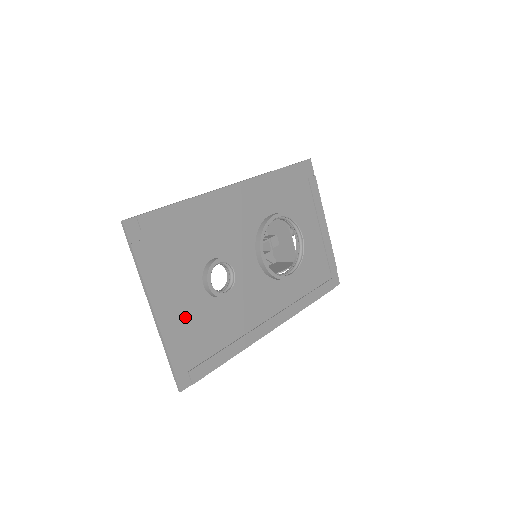
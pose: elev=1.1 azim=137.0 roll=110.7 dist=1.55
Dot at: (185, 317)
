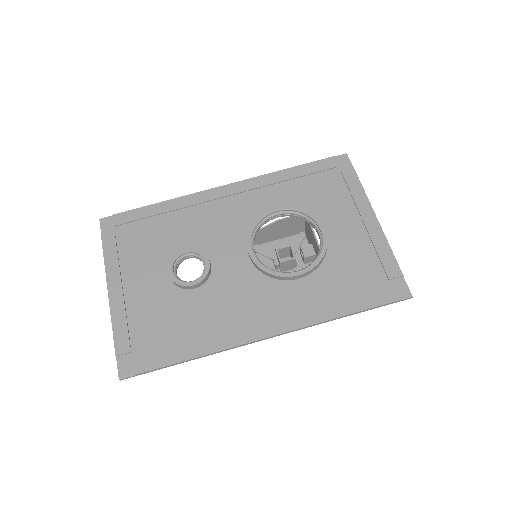
Dot at: (142, 303)
